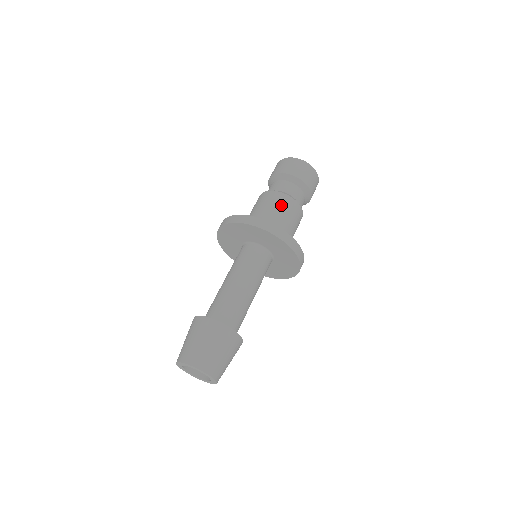
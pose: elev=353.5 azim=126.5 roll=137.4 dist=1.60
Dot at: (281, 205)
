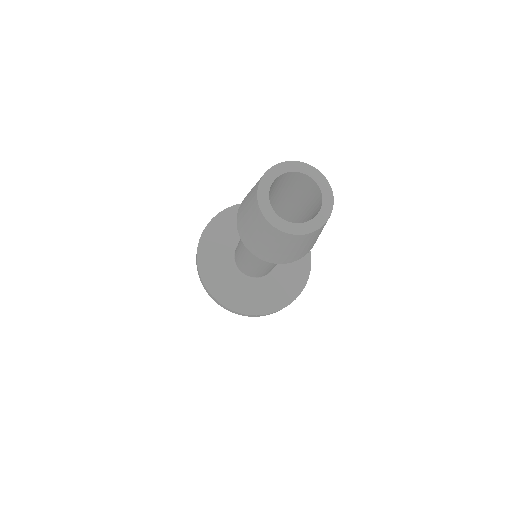
Dot at: occluded
